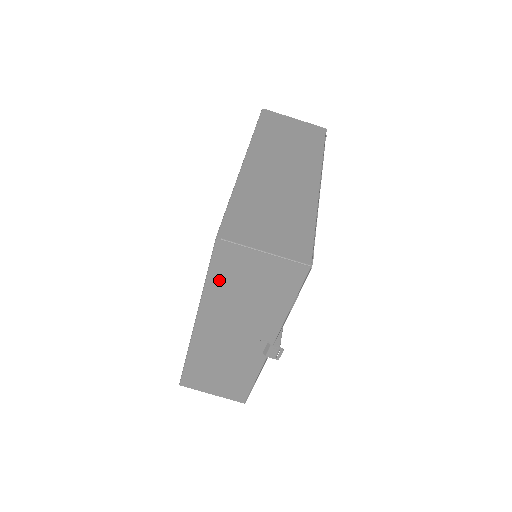
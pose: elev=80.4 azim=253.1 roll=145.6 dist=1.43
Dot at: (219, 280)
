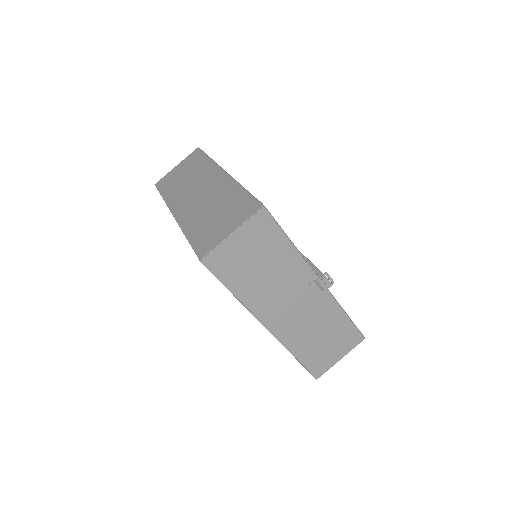
Dot at: (236, 282)
